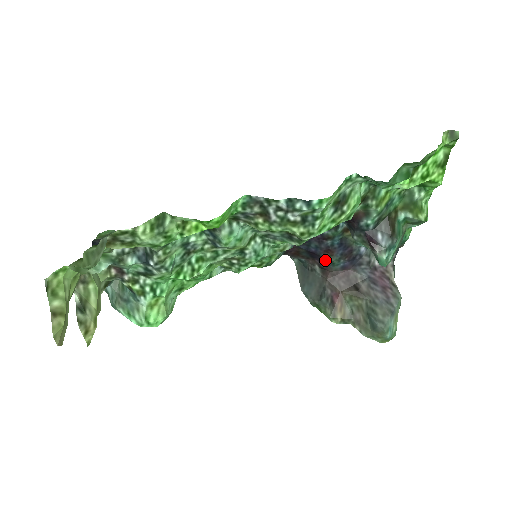
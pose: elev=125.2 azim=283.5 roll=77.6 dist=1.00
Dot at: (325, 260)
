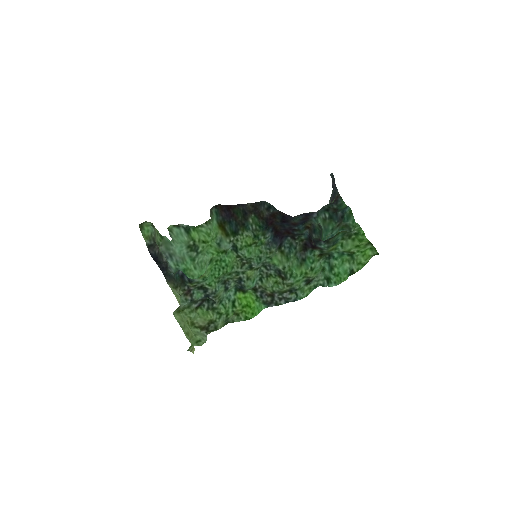
Dot at: (291, 218)
